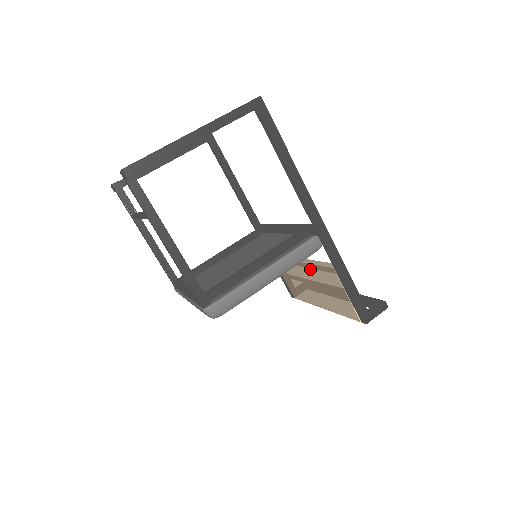
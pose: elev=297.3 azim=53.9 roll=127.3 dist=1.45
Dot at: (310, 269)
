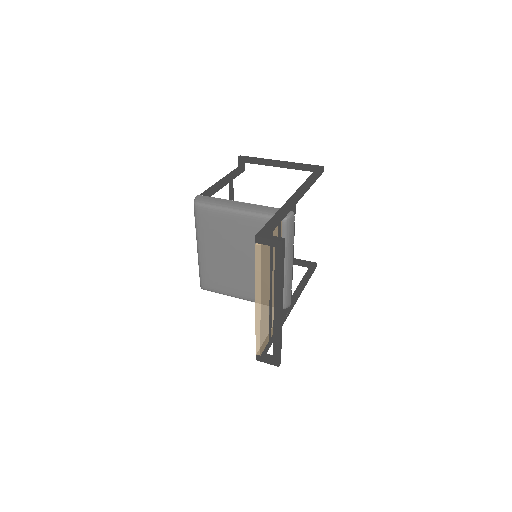
Dot at: occluded
